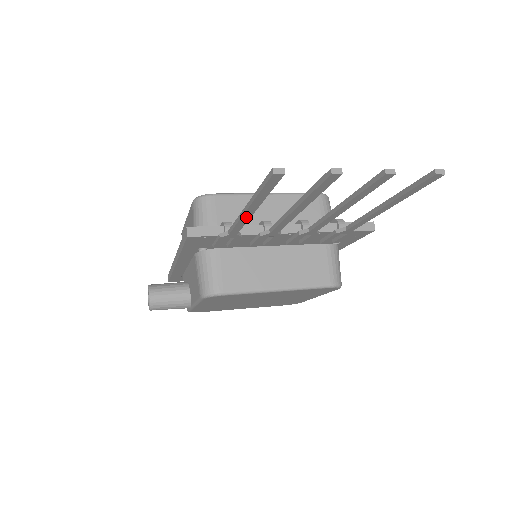
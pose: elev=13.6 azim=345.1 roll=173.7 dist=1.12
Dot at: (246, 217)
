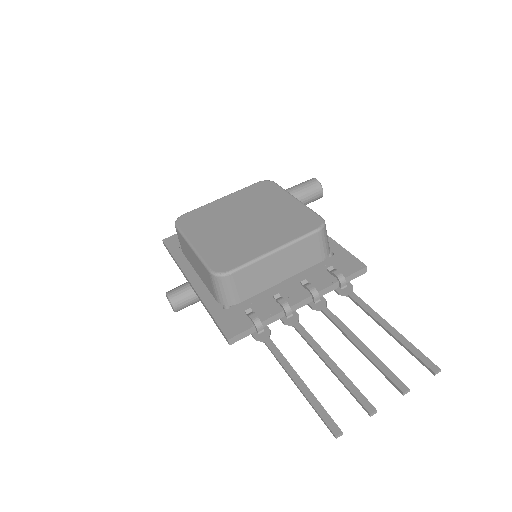
Dot at: (290, 371)
